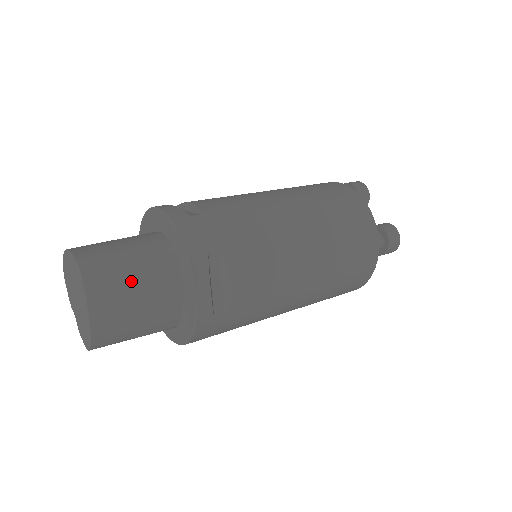
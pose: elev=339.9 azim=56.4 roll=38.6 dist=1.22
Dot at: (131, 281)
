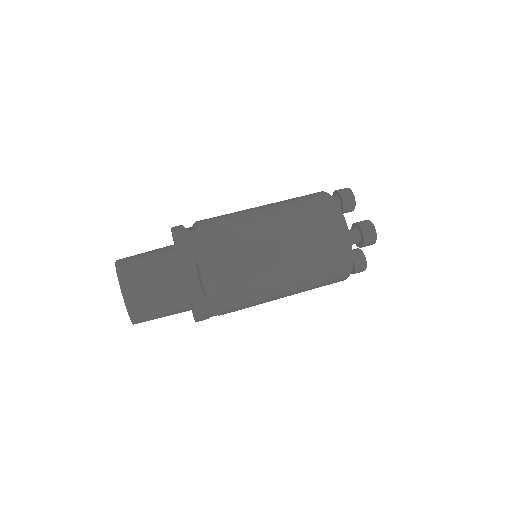
Dot at: (148, 277)
